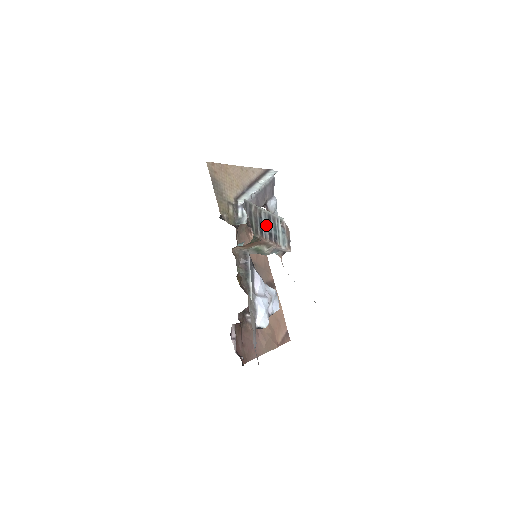
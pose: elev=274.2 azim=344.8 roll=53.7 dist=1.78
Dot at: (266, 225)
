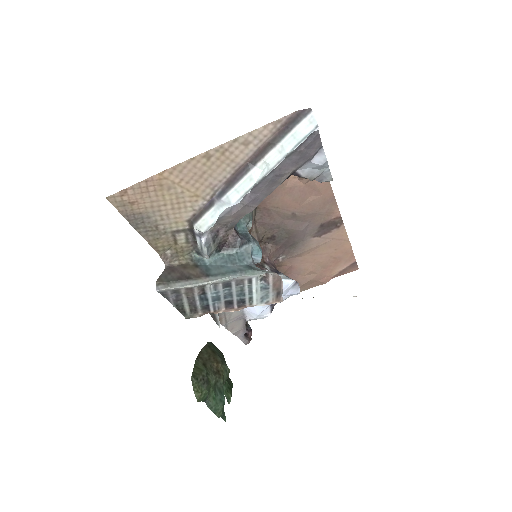
Dot at: (217, 298)
